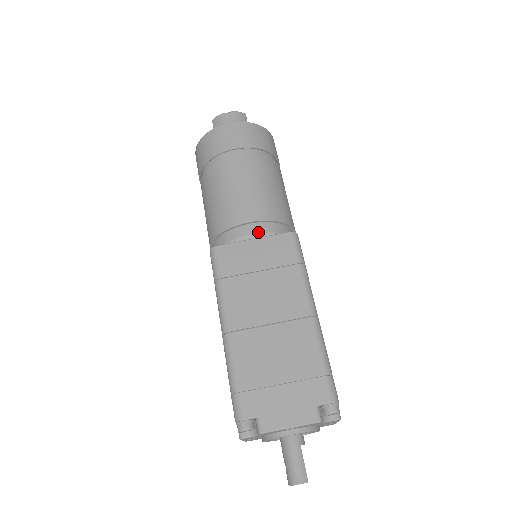
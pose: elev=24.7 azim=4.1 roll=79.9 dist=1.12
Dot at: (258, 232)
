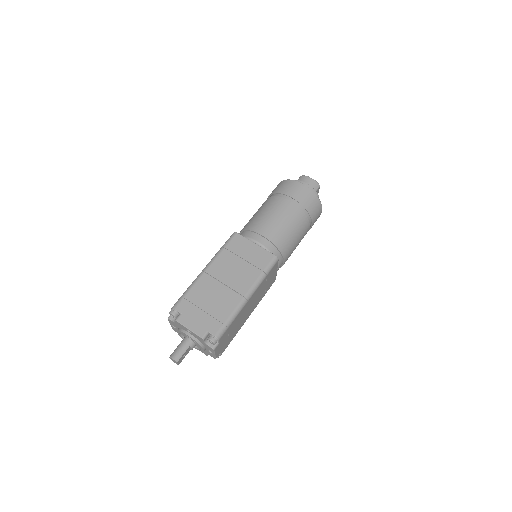
Dot at: (261, 243)
